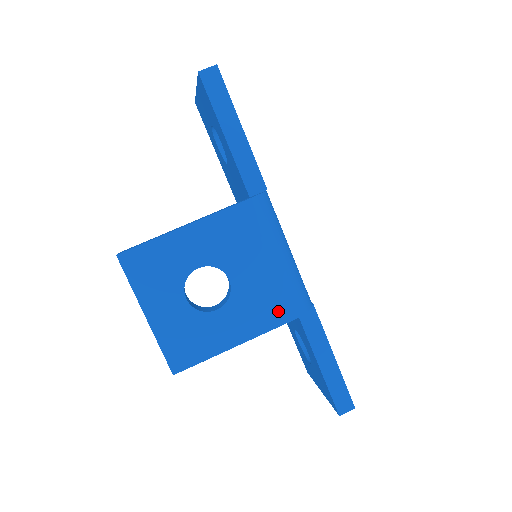
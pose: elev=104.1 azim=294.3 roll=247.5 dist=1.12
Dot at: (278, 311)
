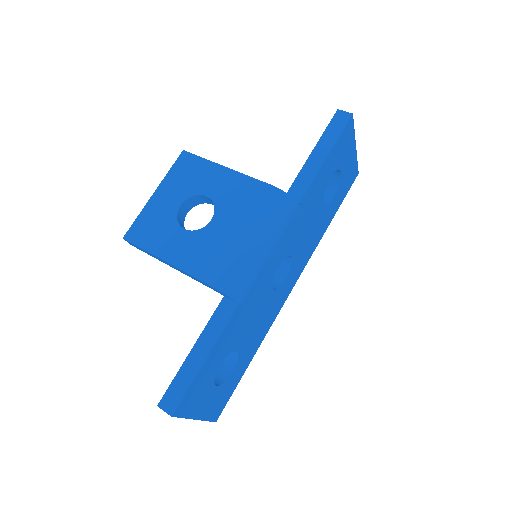
Dot at: (211, 269)
